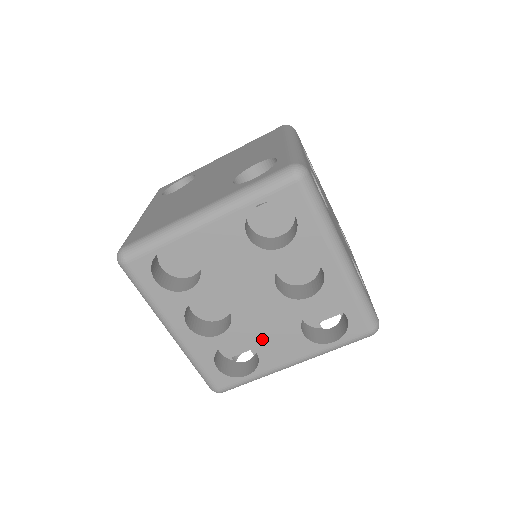
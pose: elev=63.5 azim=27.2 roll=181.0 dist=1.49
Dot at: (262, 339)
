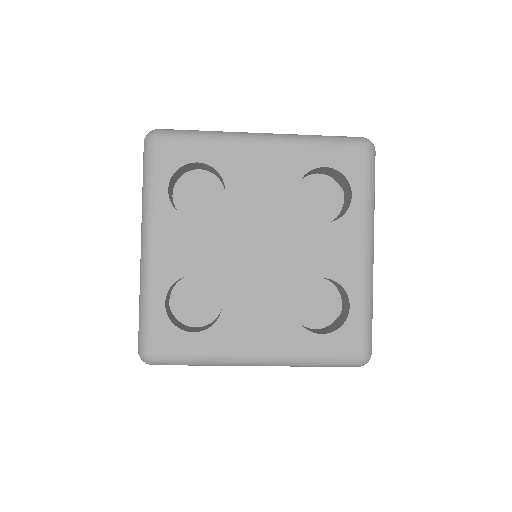
Dot at: occluded
